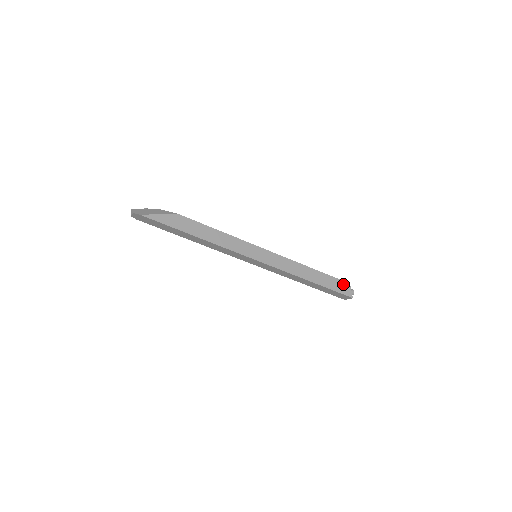
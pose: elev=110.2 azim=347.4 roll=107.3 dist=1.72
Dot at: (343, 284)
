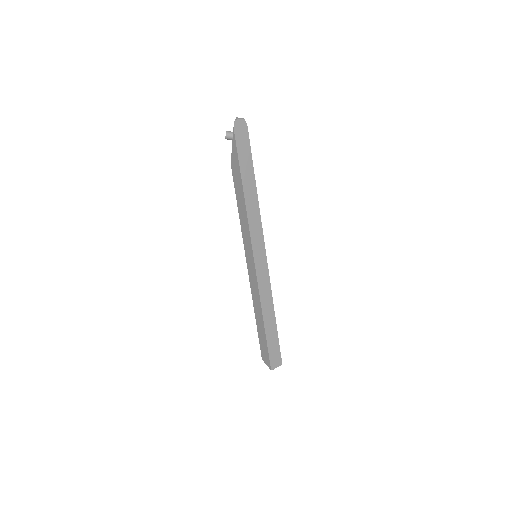
Dot at: occluded
